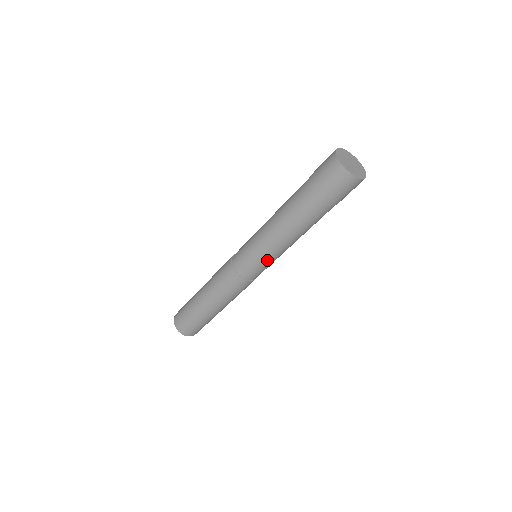
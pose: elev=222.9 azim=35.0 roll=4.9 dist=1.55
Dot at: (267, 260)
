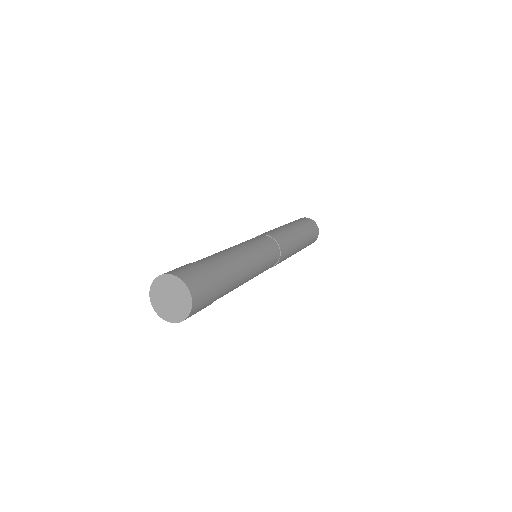
Dot at: (261, 272)
